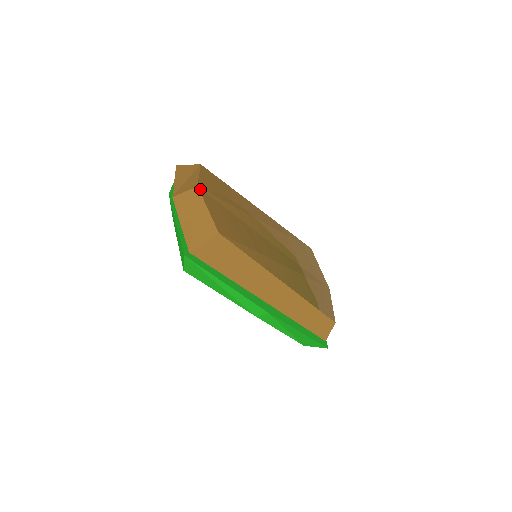
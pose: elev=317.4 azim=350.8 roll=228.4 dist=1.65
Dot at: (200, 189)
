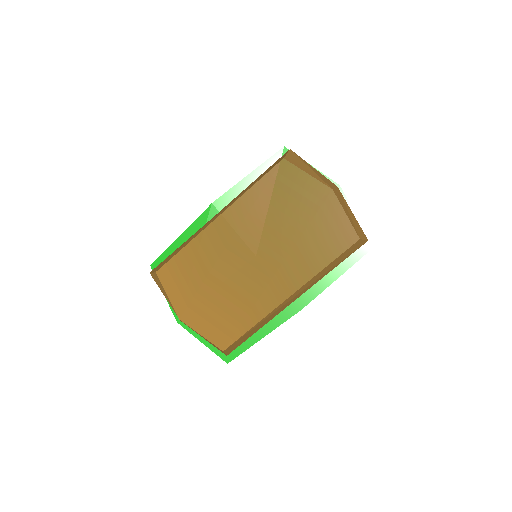
Dot at: (182, 319)
